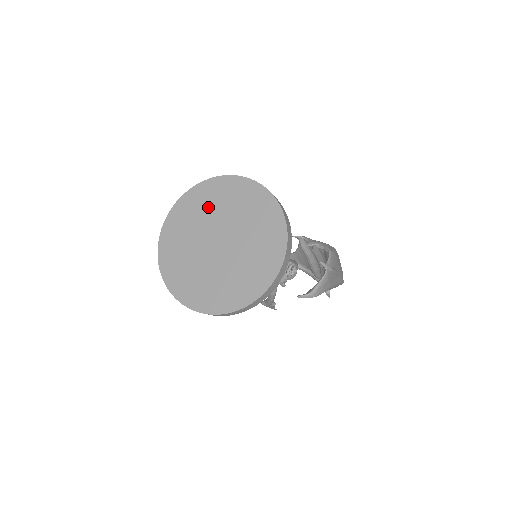
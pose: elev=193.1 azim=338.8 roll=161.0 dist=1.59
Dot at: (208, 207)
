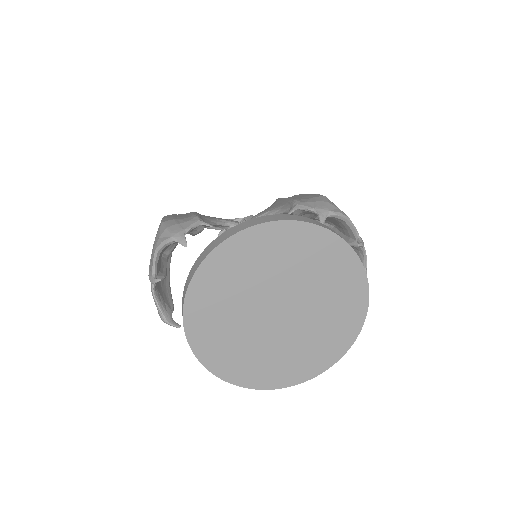
Dot at: (241, 279)
